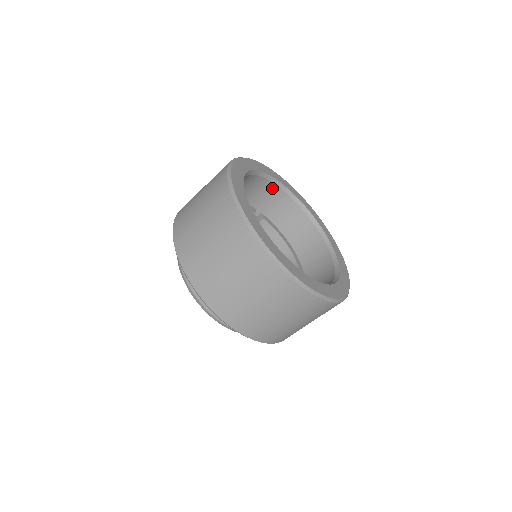
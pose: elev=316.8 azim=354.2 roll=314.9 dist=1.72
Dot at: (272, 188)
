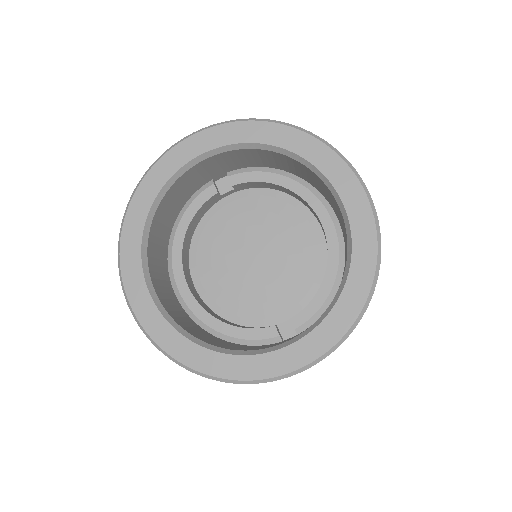
Dot at: (196, 168)
